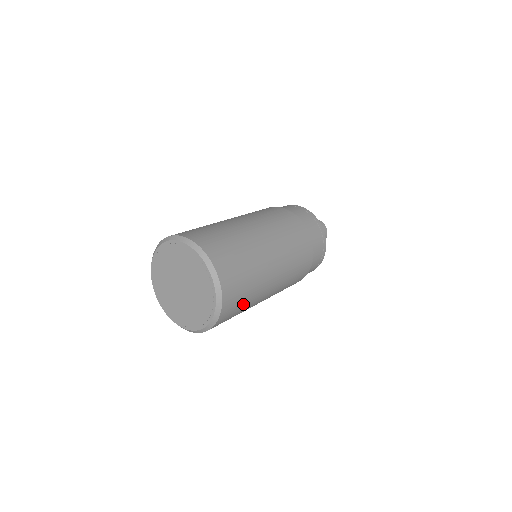
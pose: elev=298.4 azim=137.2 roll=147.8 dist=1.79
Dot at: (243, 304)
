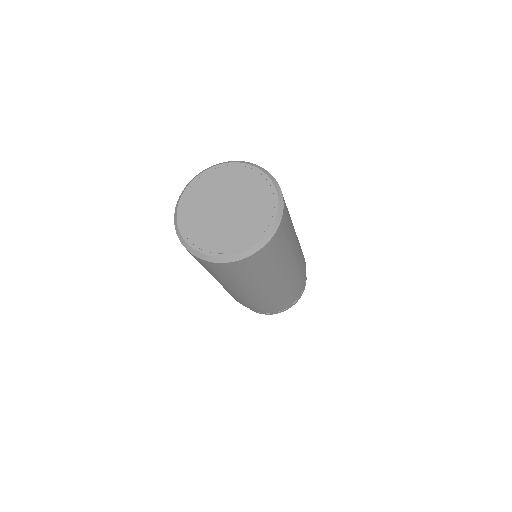
Dot at: (289, 227)
